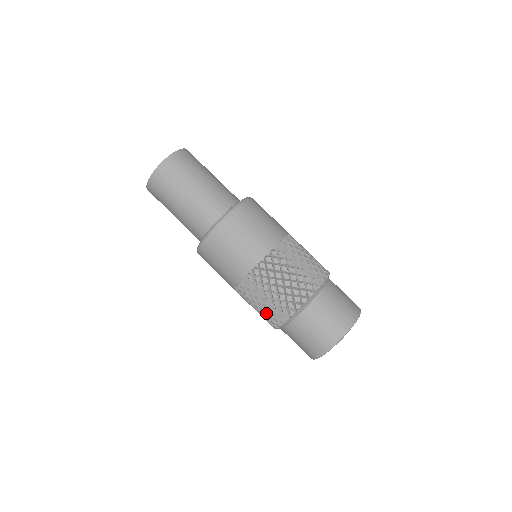
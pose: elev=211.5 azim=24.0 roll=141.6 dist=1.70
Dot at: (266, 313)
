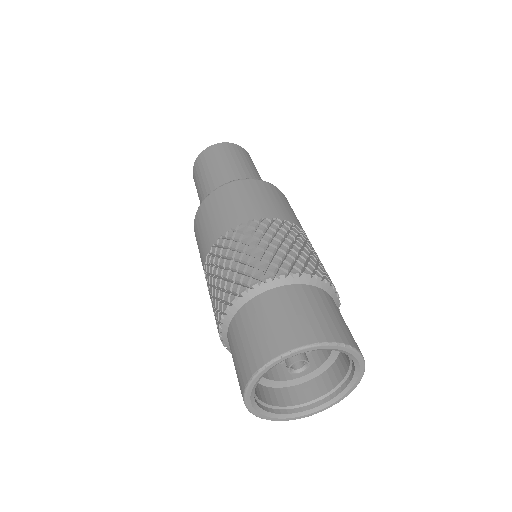
Dot at: occluded
